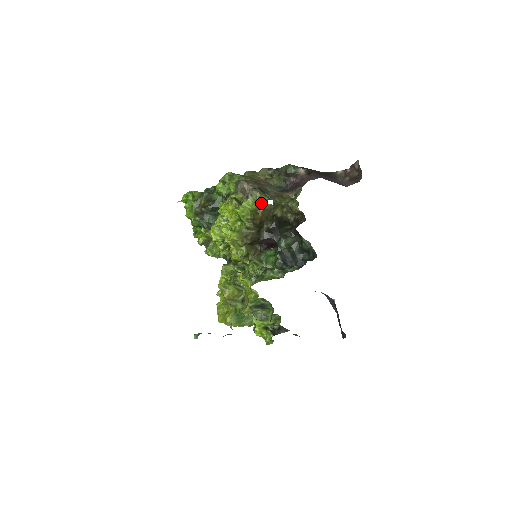
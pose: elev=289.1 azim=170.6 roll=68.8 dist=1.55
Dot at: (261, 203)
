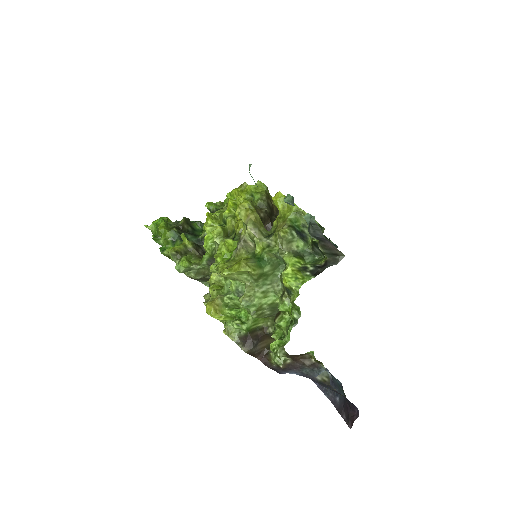
Dot at: occluded
